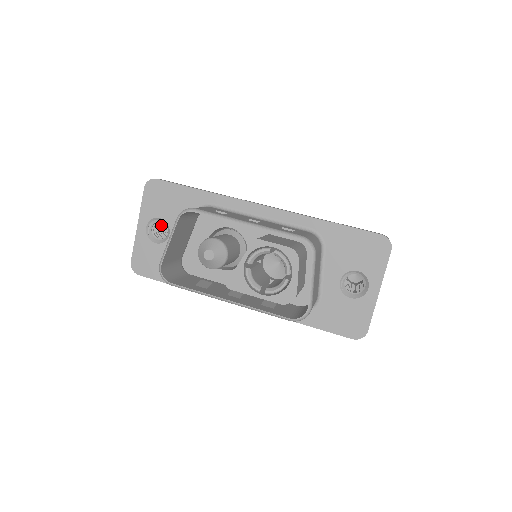
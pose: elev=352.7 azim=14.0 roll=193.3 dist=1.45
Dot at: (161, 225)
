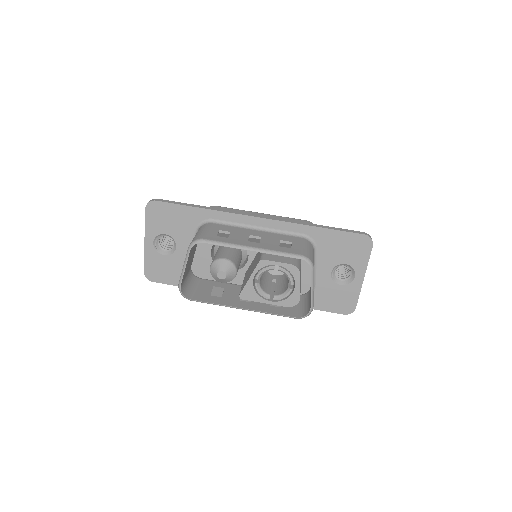
Dot at: occluded
